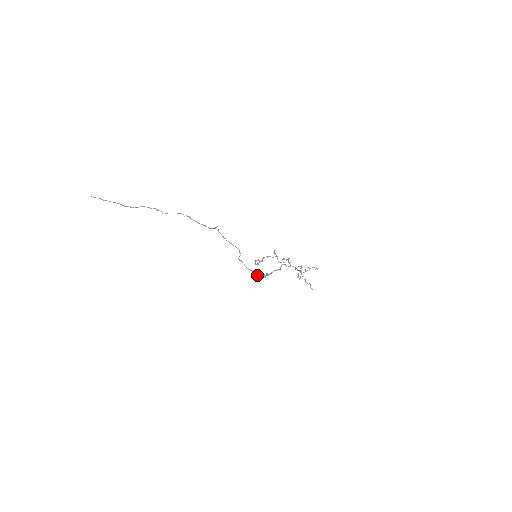
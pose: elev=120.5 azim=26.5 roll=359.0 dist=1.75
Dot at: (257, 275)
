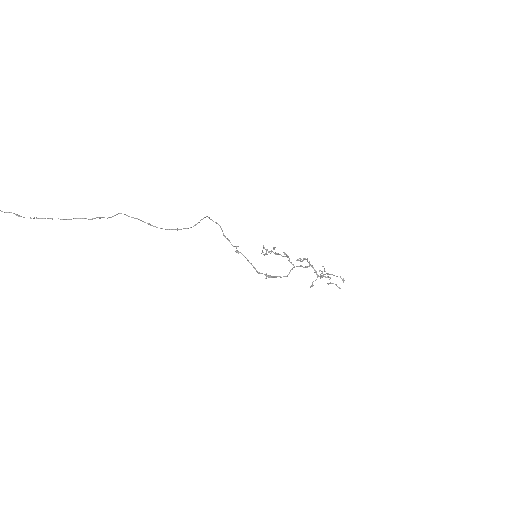
Dot at: (257, 272)
